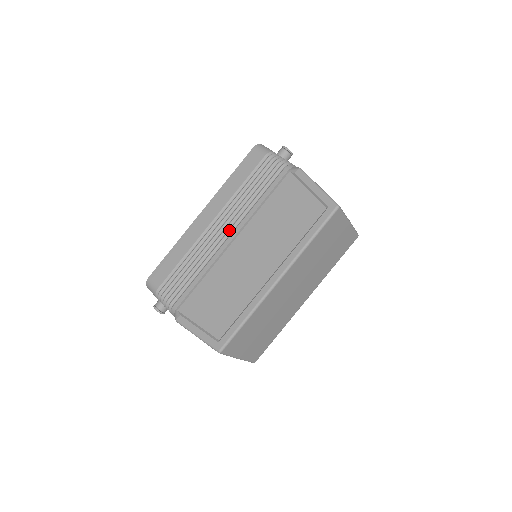
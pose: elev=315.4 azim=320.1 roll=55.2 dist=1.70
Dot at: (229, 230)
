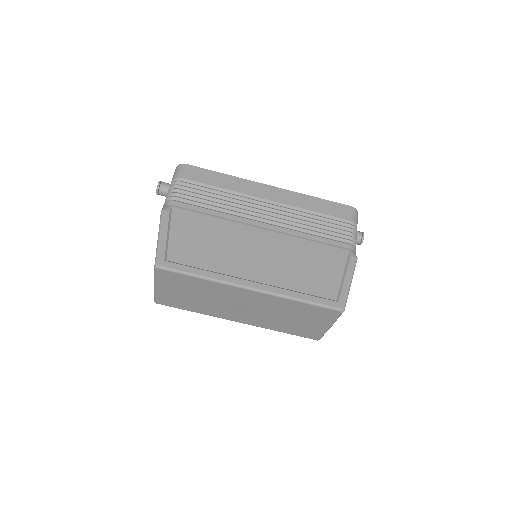
Dot at: (270, 220)
